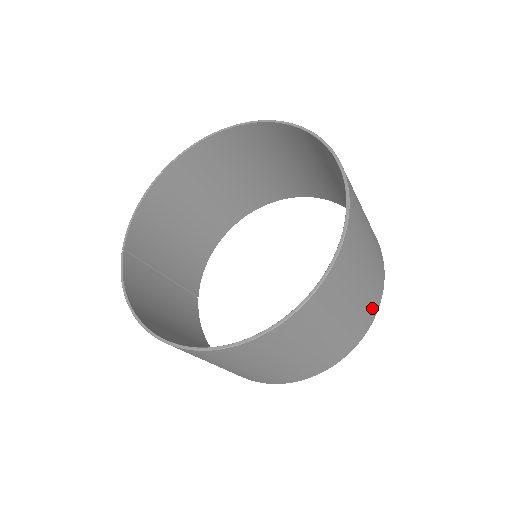
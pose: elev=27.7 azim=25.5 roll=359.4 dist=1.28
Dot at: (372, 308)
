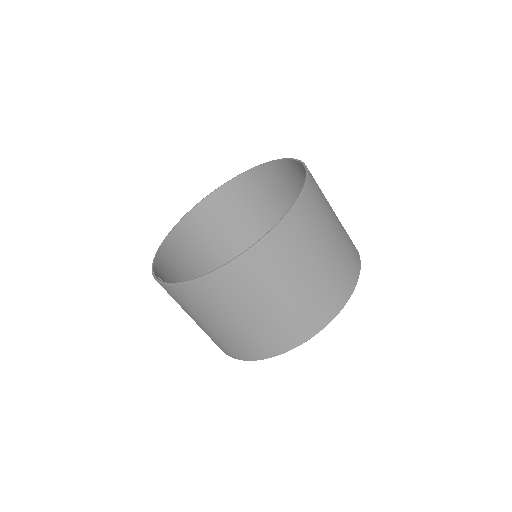
Dot at: (354, 251)
